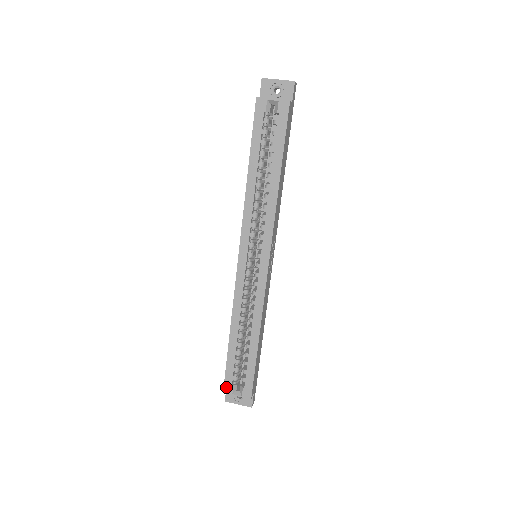
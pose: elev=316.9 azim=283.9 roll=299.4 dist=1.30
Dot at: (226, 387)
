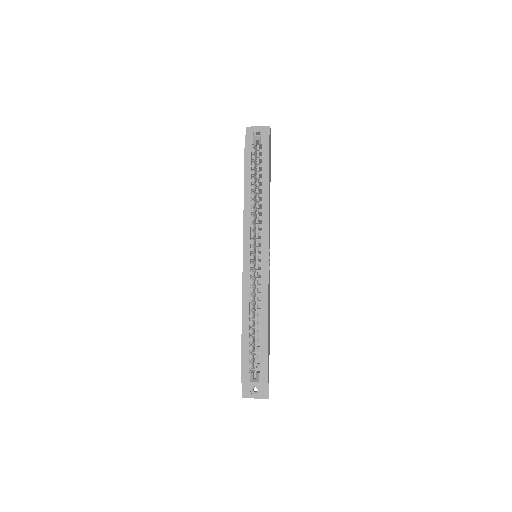
Dot at: (243, 376)
